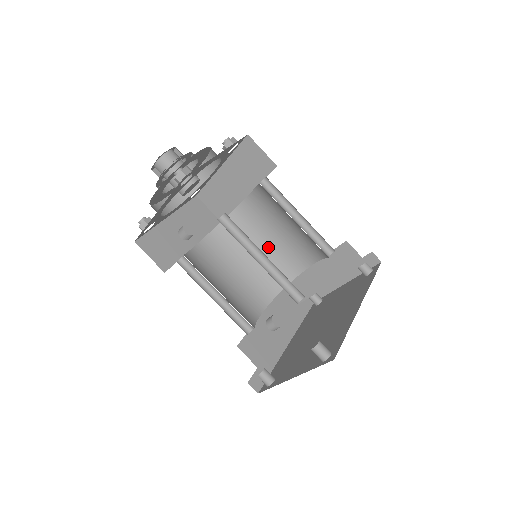
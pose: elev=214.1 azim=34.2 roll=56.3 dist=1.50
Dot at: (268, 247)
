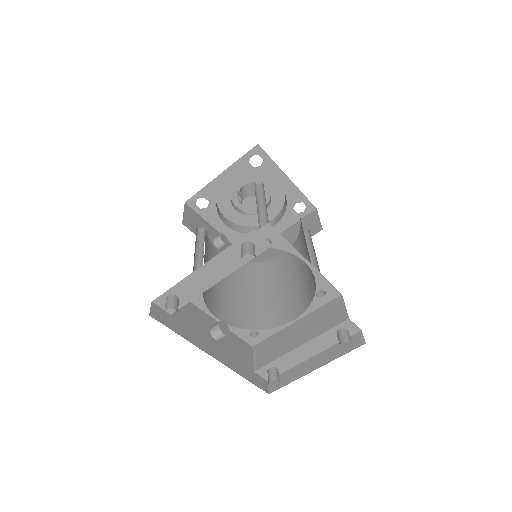
Dot at: (269, 295)
